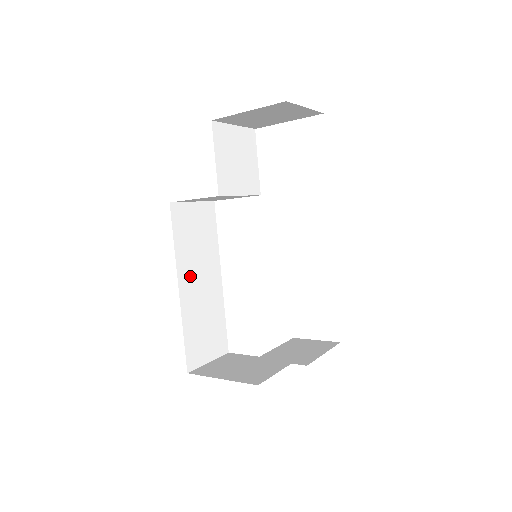
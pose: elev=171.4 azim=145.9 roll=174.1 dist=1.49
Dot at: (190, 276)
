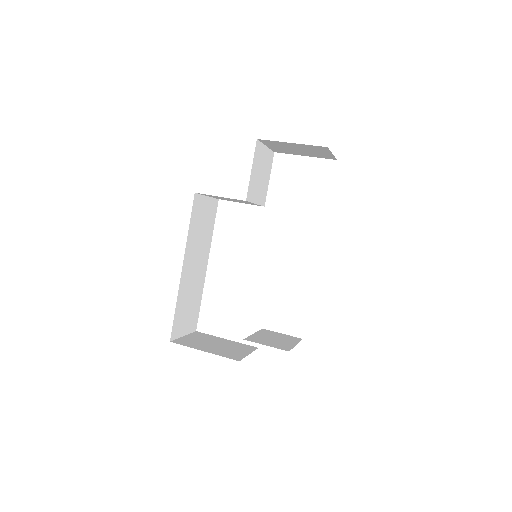
Dot at: (191, 259)
